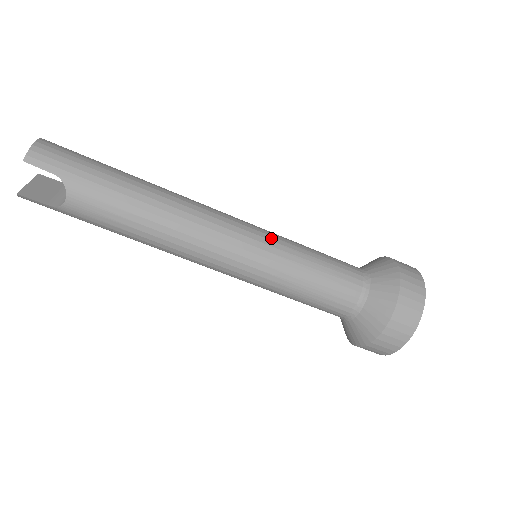
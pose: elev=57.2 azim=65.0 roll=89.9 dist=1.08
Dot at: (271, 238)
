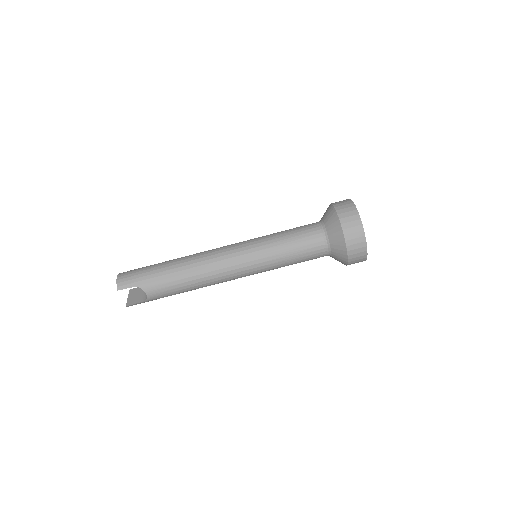
Dot at: (254, 243)
